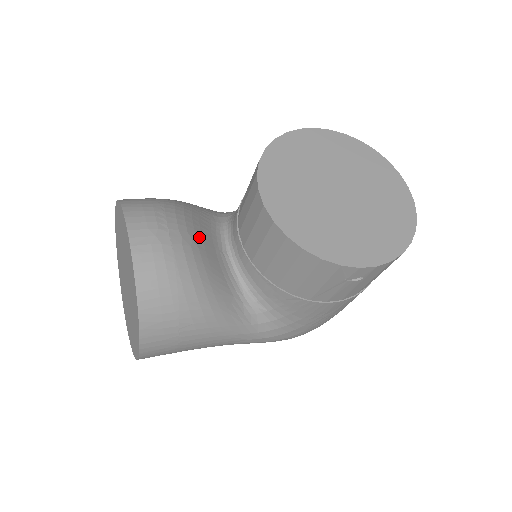
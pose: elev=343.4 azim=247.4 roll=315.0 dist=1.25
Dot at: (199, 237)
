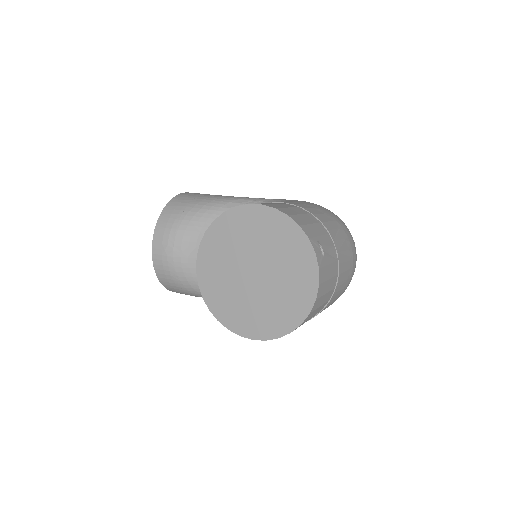
Dot at: occluded
